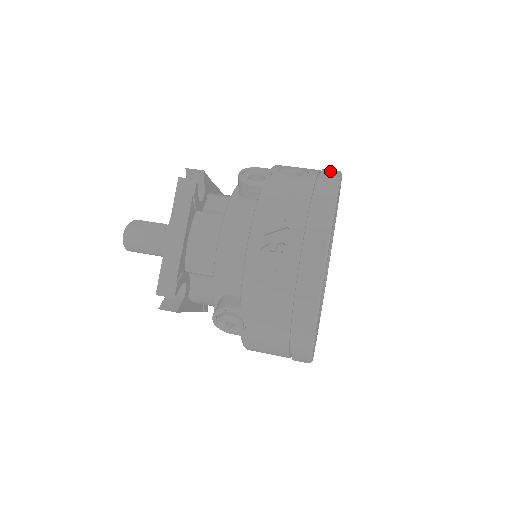
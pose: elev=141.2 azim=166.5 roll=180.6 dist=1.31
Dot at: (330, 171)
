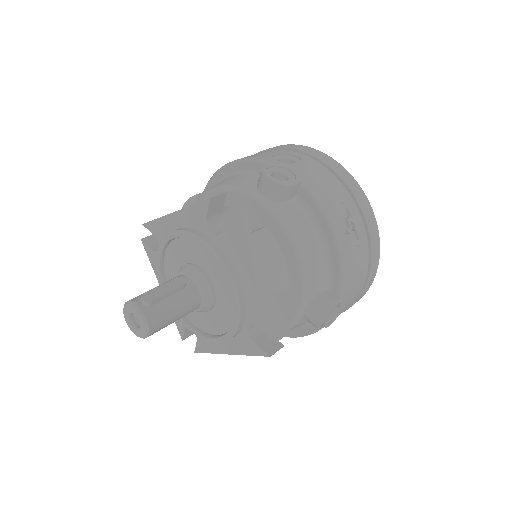
Dot at: (298, 147)
